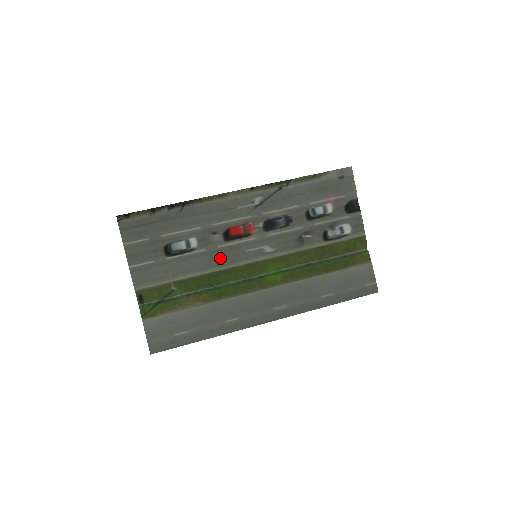
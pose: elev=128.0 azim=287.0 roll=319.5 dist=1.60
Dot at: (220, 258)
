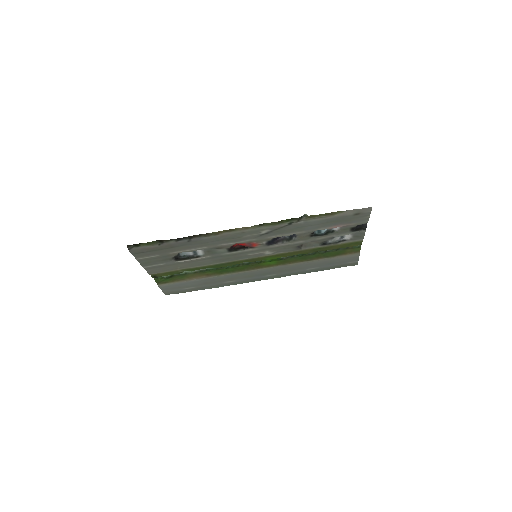
Dot at: (223, 259)
